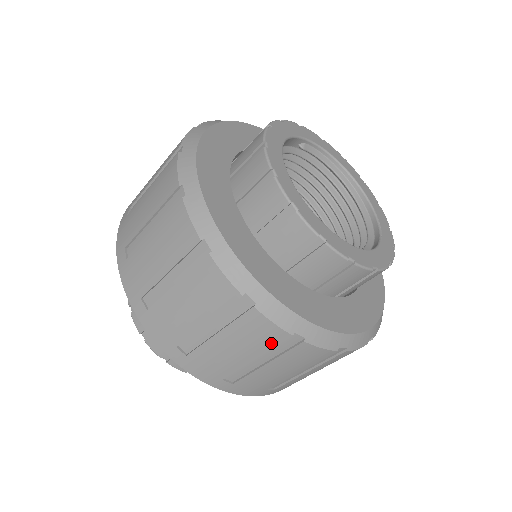
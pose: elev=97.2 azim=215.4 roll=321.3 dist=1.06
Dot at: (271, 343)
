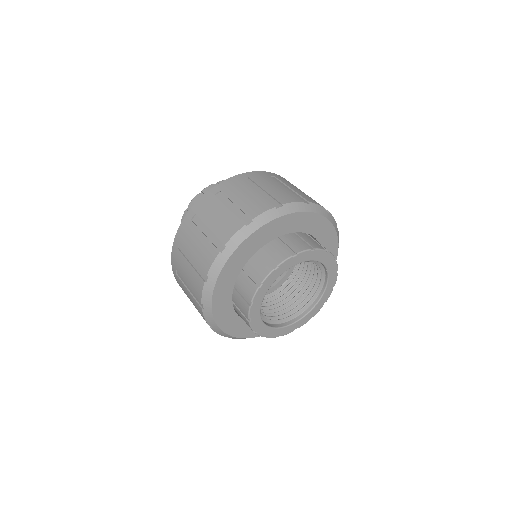
Dot at: occluded
